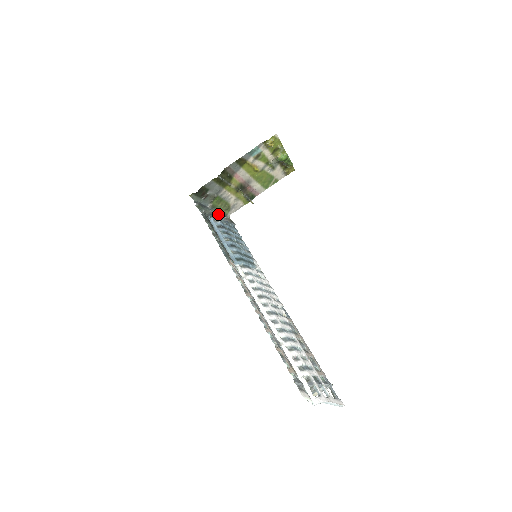
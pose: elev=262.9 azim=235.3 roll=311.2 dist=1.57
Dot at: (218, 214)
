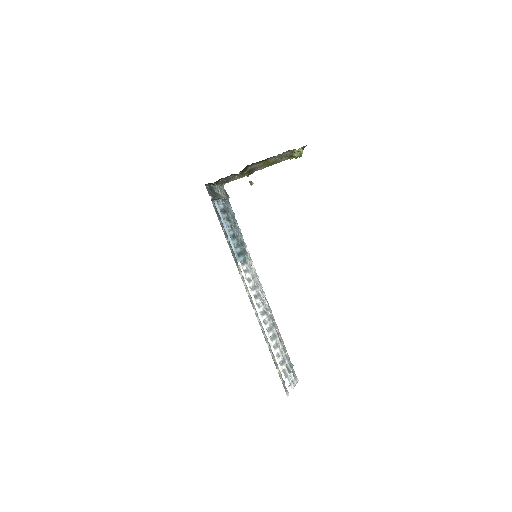
Dot at: (217, 187)
